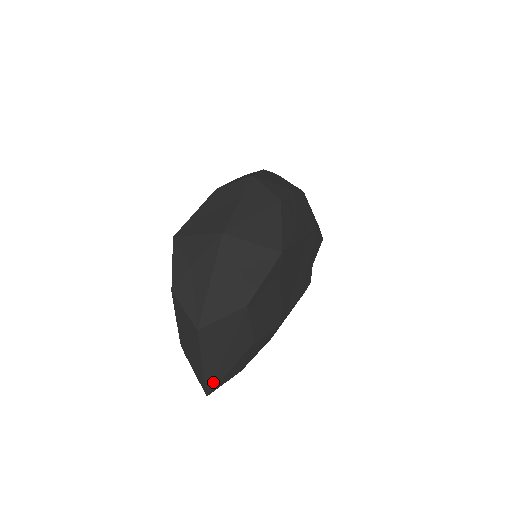
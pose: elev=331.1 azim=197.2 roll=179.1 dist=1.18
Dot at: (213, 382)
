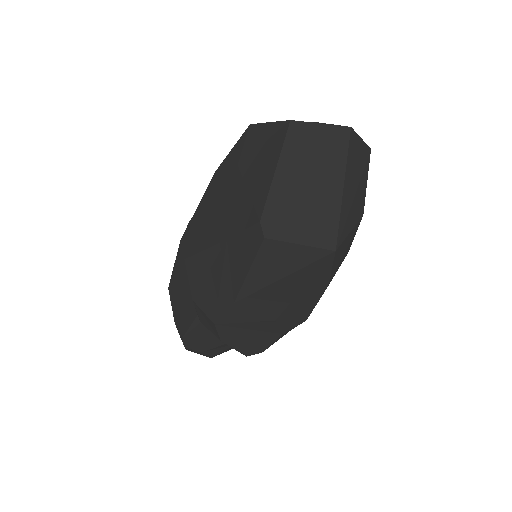
Dot at: (342, 230)
